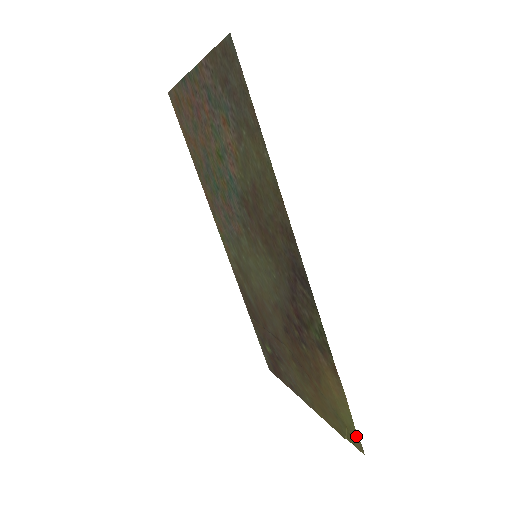
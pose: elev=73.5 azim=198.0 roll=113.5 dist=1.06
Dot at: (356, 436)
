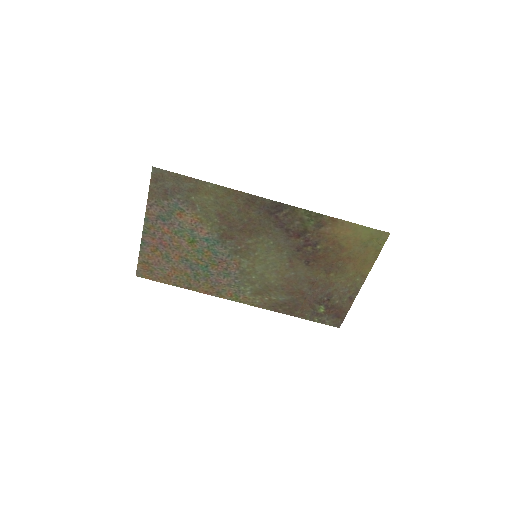
Dot at: (377, 232)
